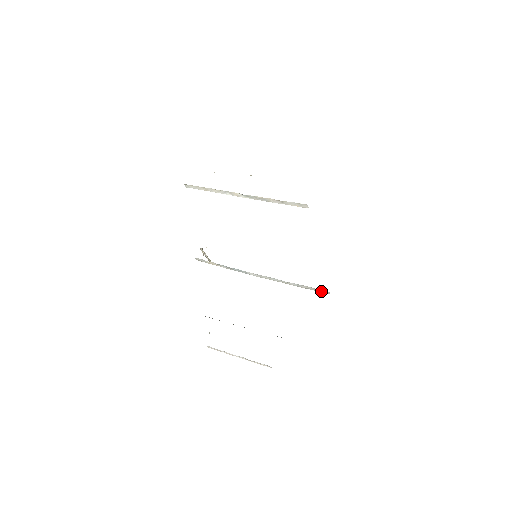
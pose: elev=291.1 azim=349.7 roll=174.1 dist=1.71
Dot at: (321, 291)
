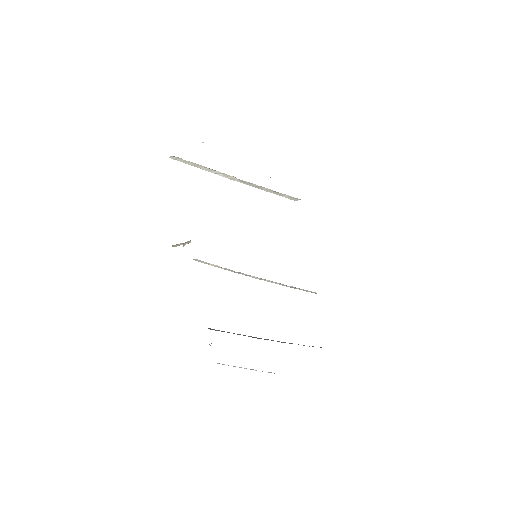
Dot at: occluded
